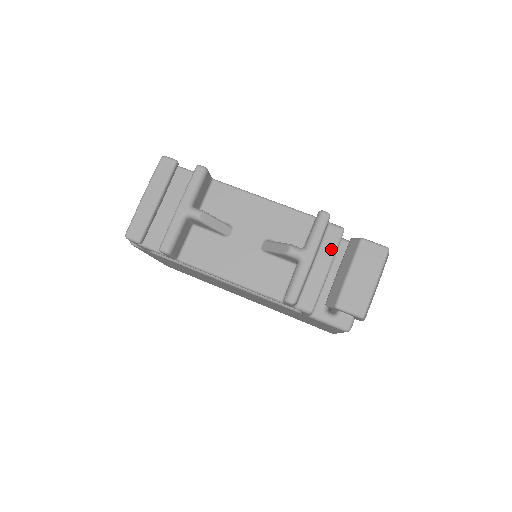
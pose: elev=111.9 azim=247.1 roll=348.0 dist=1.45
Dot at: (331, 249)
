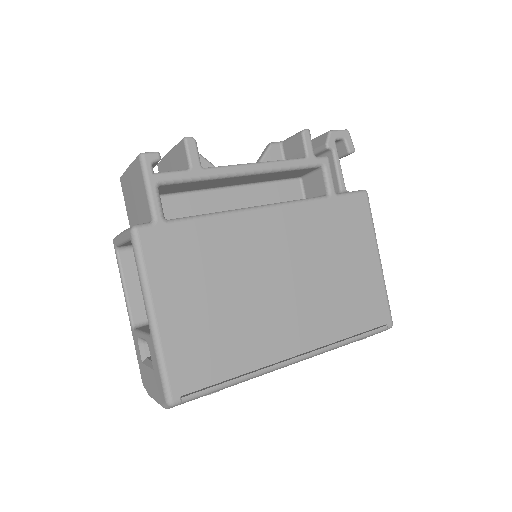
Dot at: occluded
